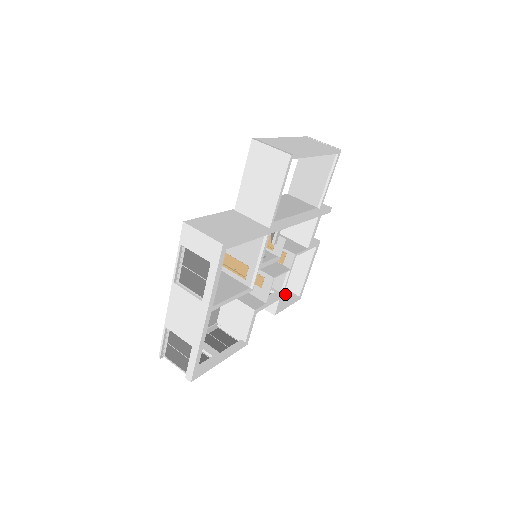
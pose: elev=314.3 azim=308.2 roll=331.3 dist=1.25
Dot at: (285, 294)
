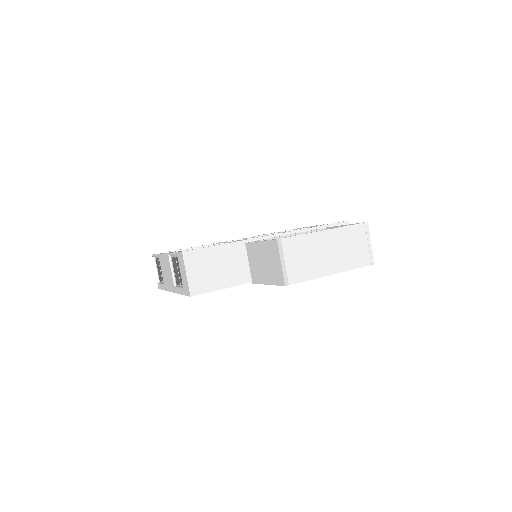
Dot at: occluded
